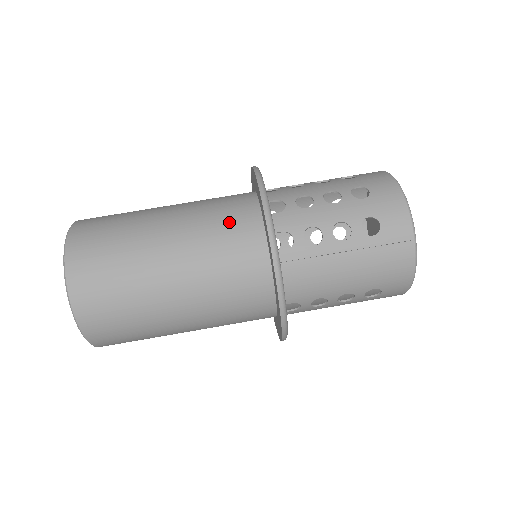
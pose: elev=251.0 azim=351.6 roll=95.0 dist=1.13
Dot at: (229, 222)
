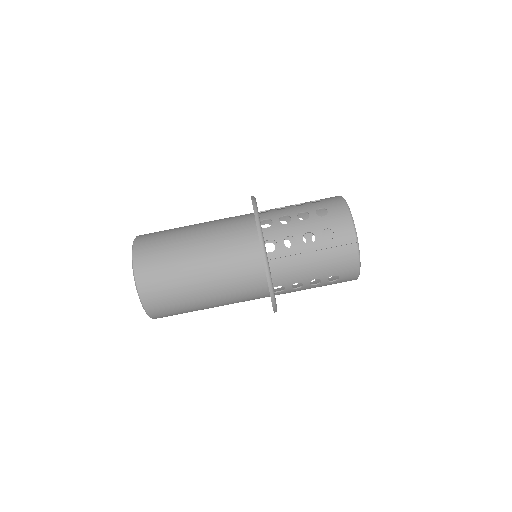
Dot at: (236, 234)
